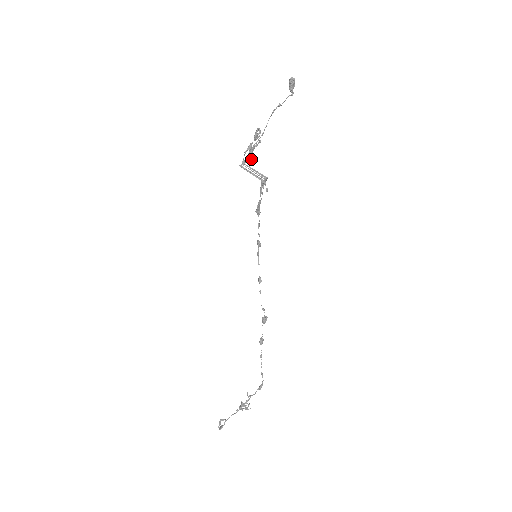
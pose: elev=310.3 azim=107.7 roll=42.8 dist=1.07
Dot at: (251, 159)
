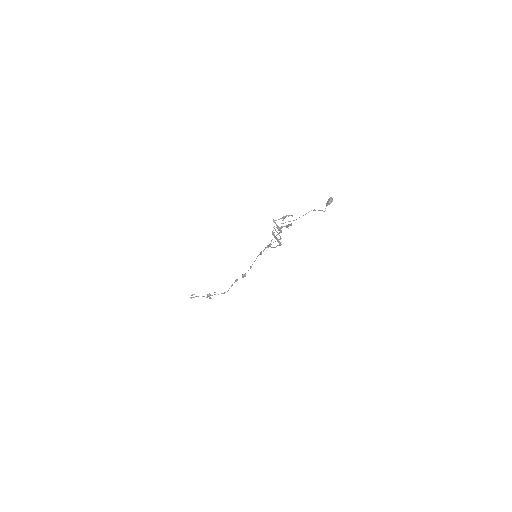
Dot at: (279, 229)
